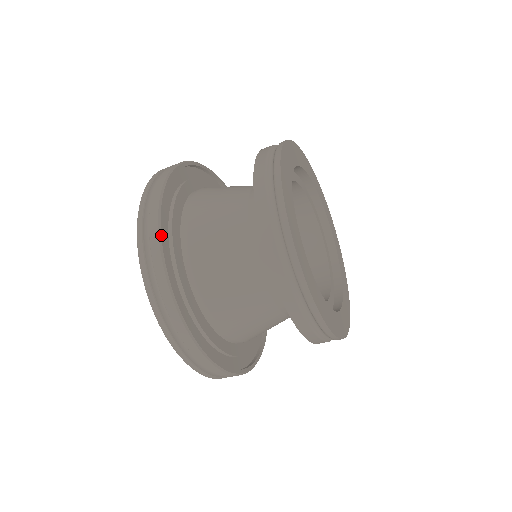
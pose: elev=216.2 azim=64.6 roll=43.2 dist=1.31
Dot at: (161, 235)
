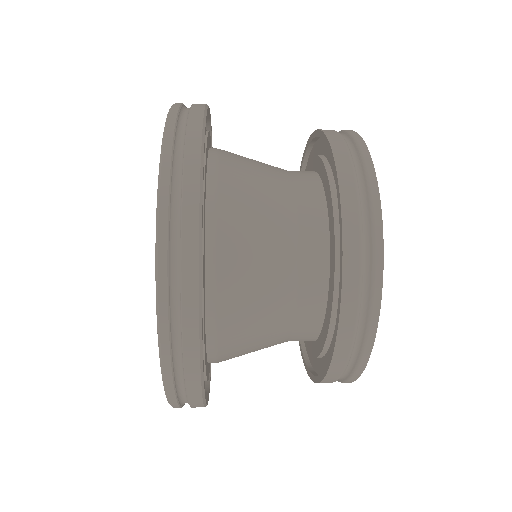
Dot at: occluded
